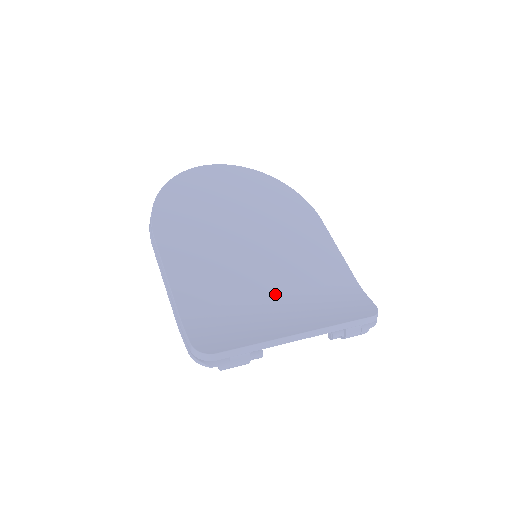
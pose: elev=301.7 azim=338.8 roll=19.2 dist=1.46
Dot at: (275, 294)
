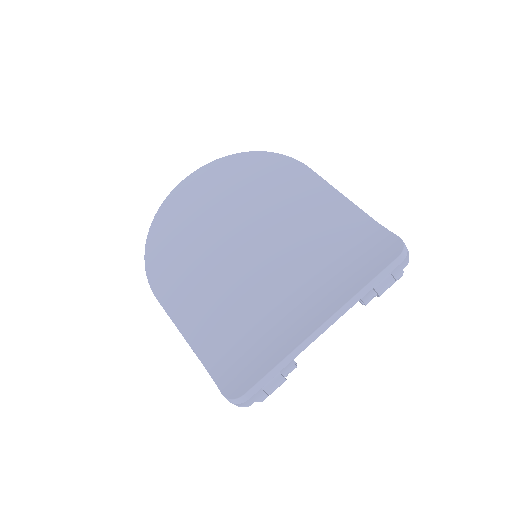
Dot at: (286, 290)
